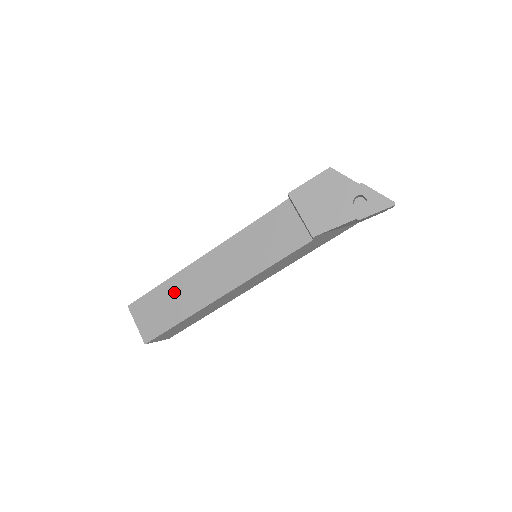
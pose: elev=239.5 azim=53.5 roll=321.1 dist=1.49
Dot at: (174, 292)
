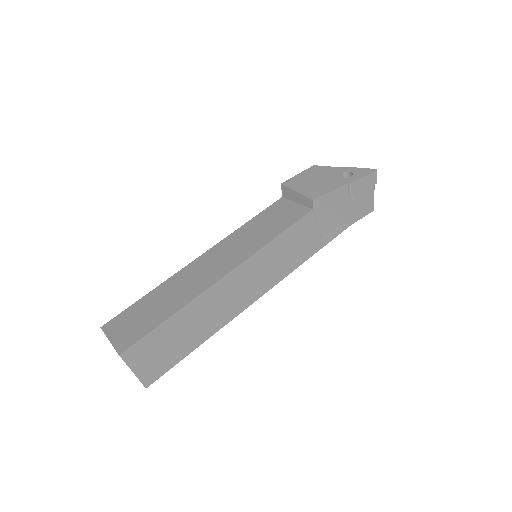
Dot at: (164, 294)
